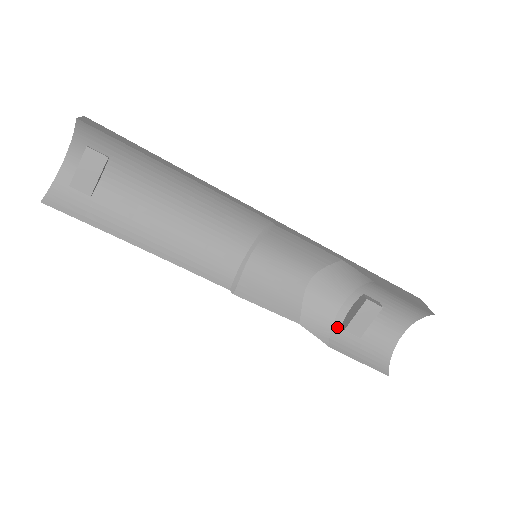
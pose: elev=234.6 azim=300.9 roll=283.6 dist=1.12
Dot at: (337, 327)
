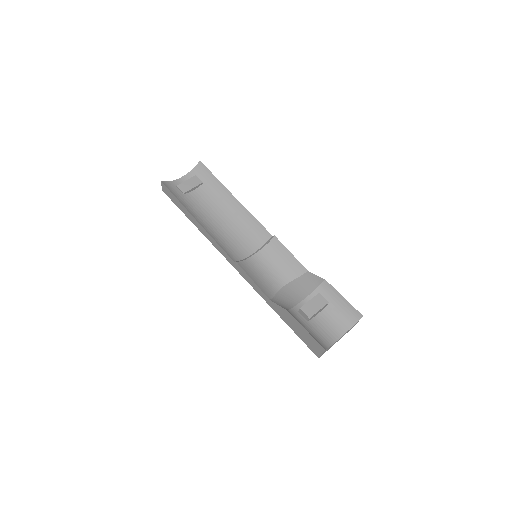
Dot at: (295, 310)
